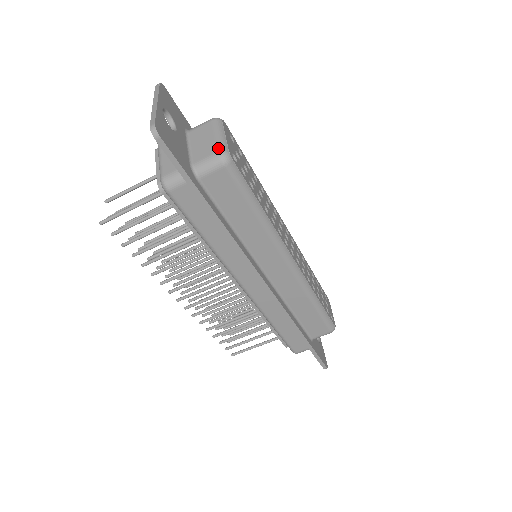
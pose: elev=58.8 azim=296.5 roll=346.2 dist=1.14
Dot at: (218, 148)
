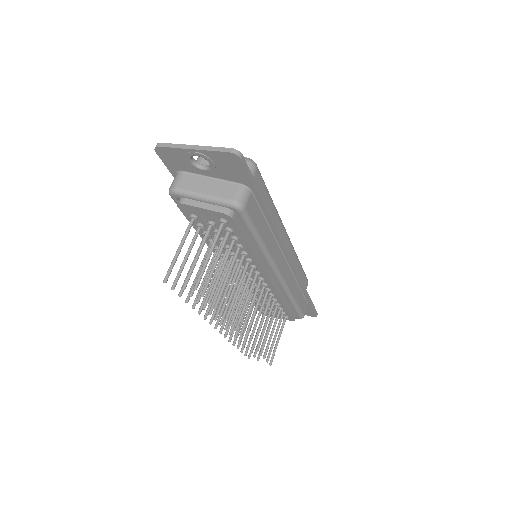
Dot at: occluded
